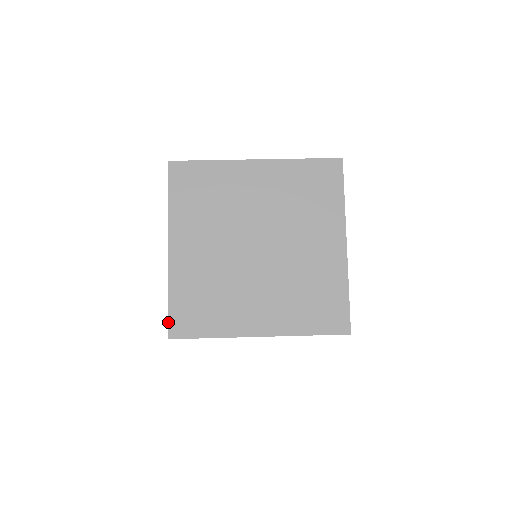
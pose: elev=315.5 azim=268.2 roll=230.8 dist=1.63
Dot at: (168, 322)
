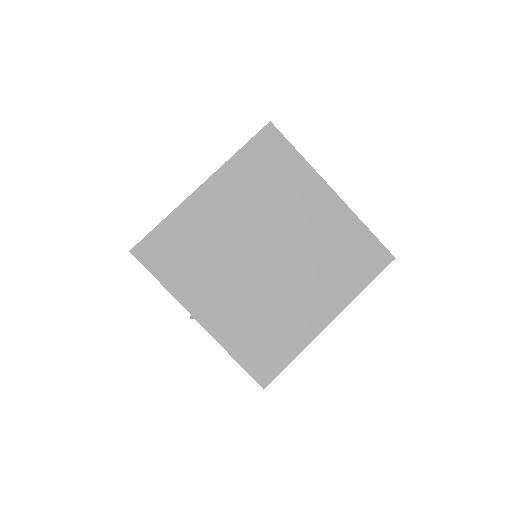
Dot at: (252, 377)
